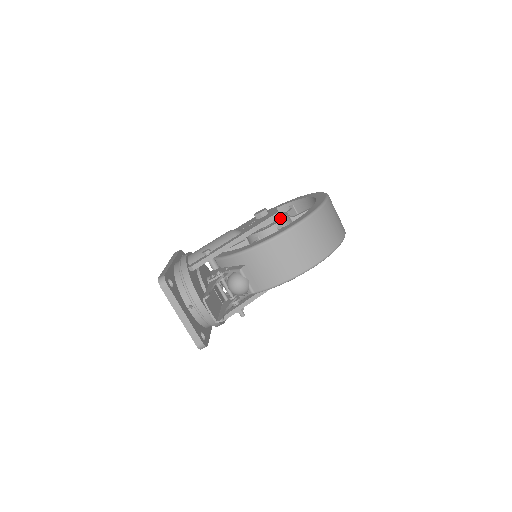
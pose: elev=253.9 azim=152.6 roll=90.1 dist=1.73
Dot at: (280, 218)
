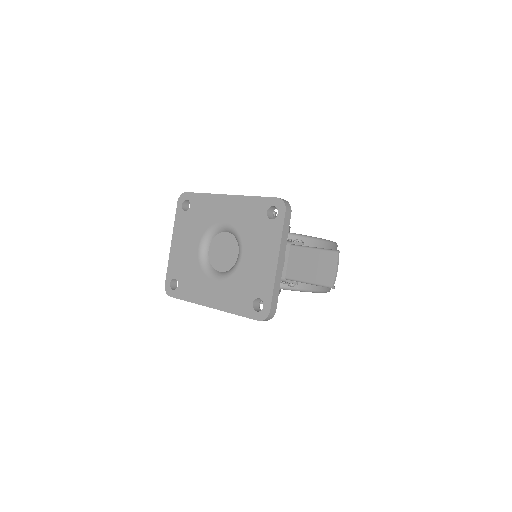
Dot at: occluded
